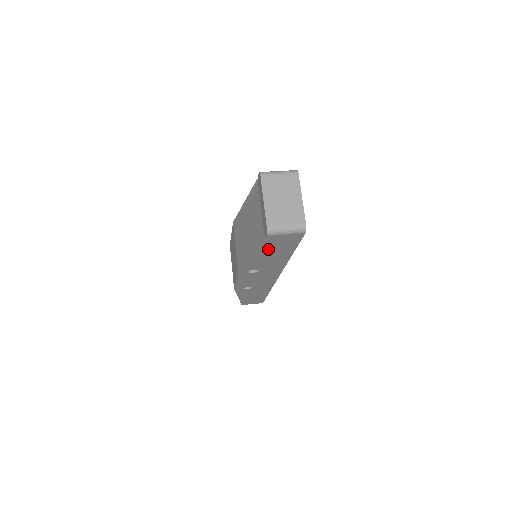
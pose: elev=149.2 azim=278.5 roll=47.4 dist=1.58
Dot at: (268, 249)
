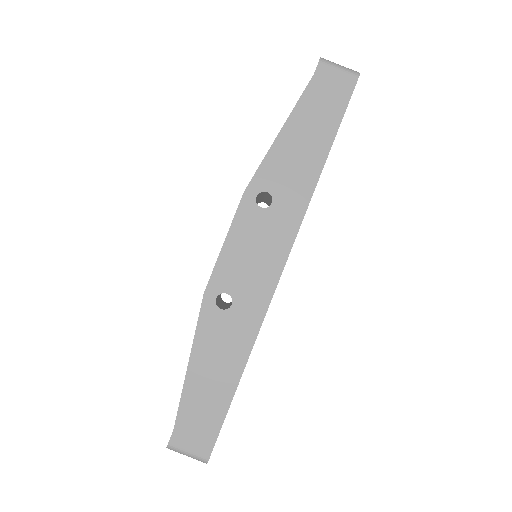
Dot at: occluded
